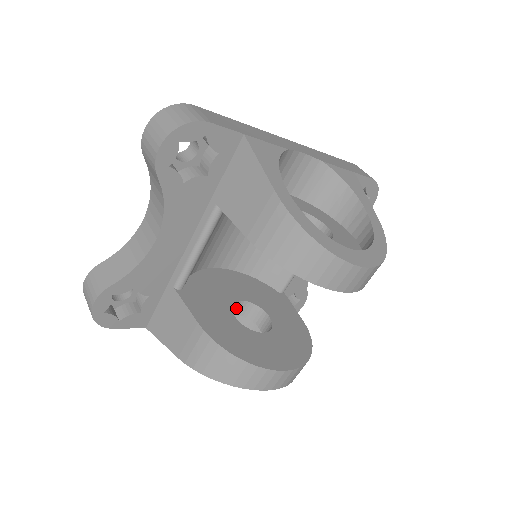
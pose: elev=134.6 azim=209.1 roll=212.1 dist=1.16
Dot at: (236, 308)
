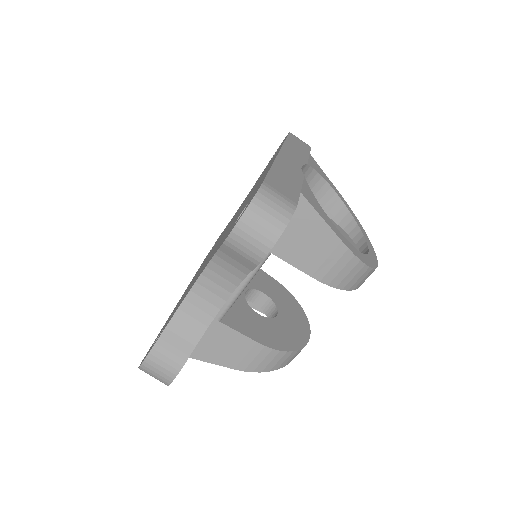
Dot at: occluded
